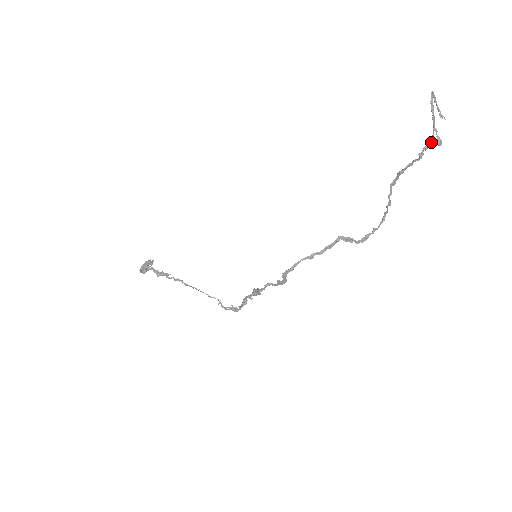
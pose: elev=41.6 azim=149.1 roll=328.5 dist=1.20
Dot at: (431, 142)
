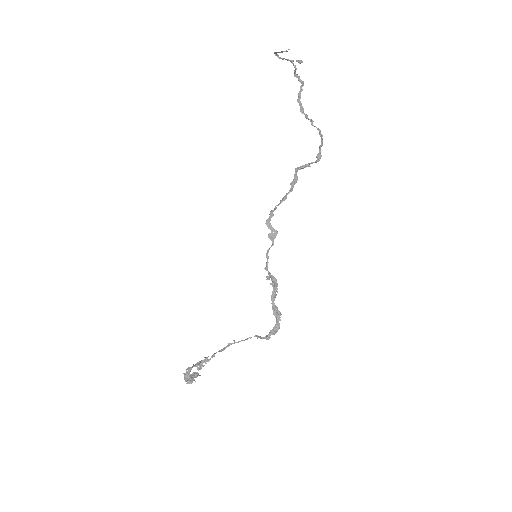
Dot at: (295, 67)
